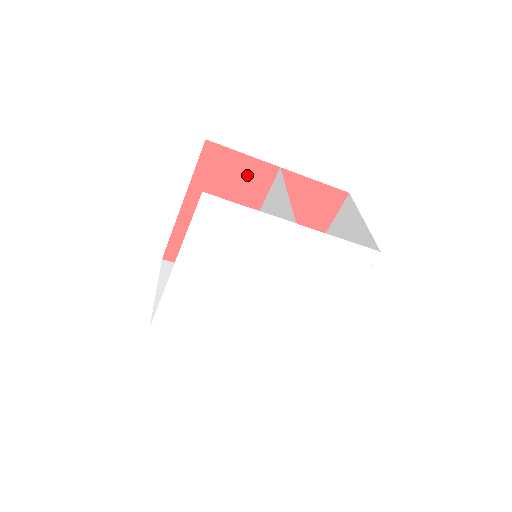
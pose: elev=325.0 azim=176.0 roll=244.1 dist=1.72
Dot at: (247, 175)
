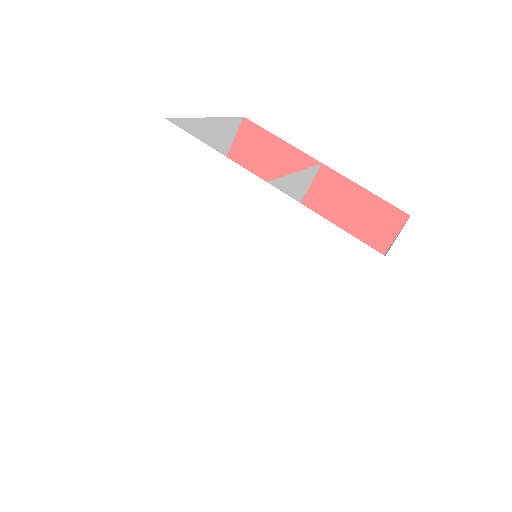
Dot at: (283, 168)
